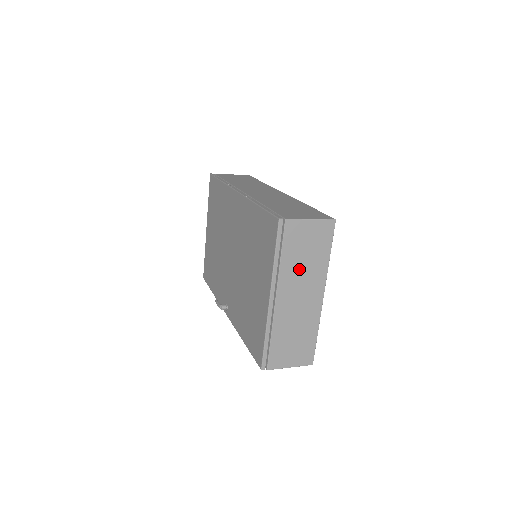
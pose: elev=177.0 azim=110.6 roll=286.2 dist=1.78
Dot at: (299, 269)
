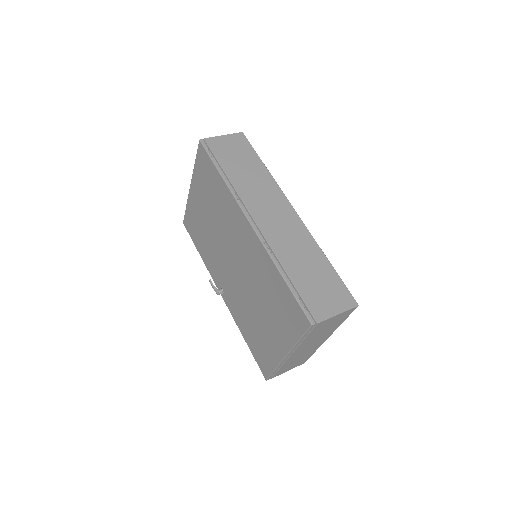
Dot at: (316, 337)
